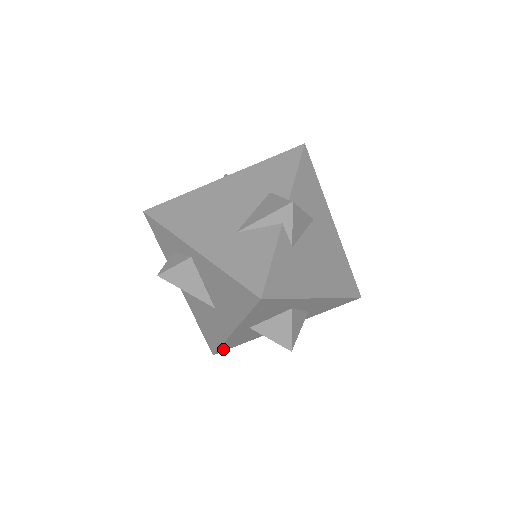
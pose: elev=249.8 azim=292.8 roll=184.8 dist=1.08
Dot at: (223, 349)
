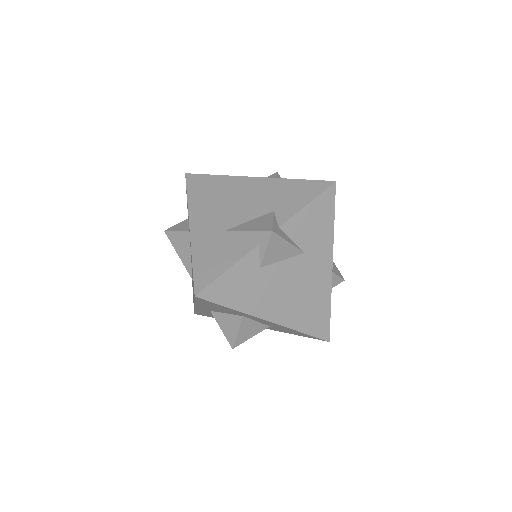
Dot at: (201, 314)
